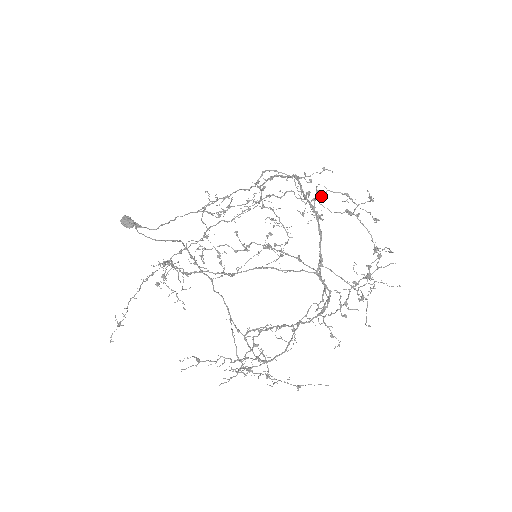
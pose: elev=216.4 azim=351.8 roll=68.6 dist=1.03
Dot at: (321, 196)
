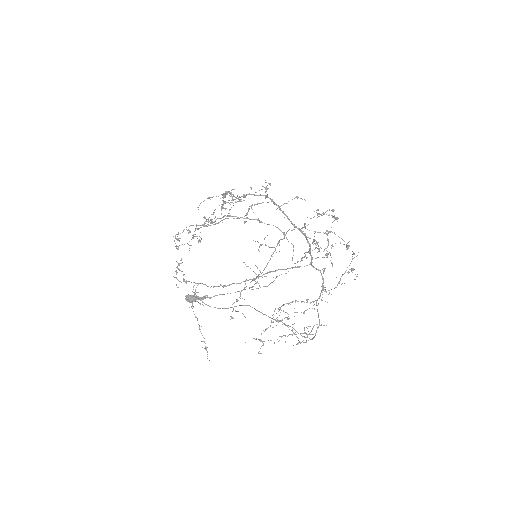
Dot at: occluded
